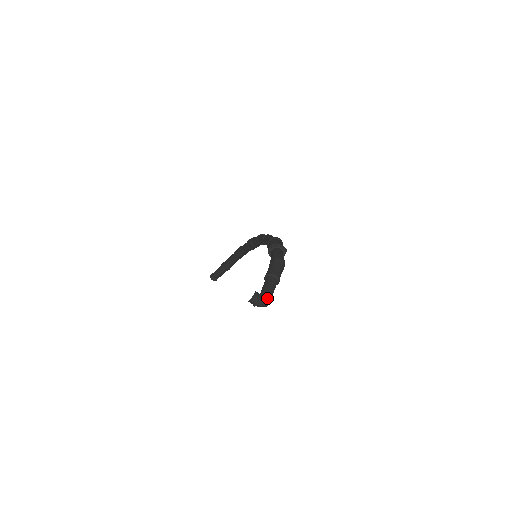
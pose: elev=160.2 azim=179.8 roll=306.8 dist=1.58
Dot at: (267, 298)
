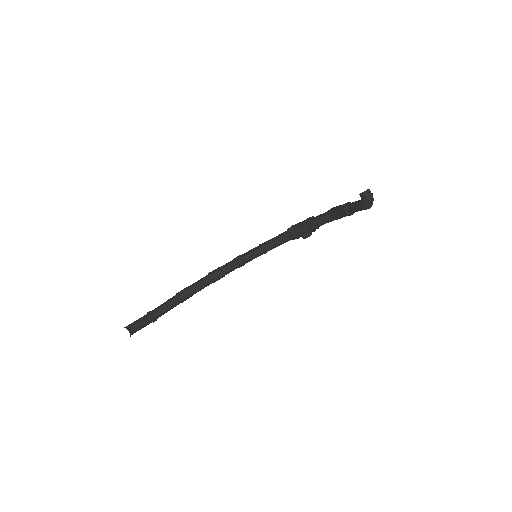
Dot at: occluded
